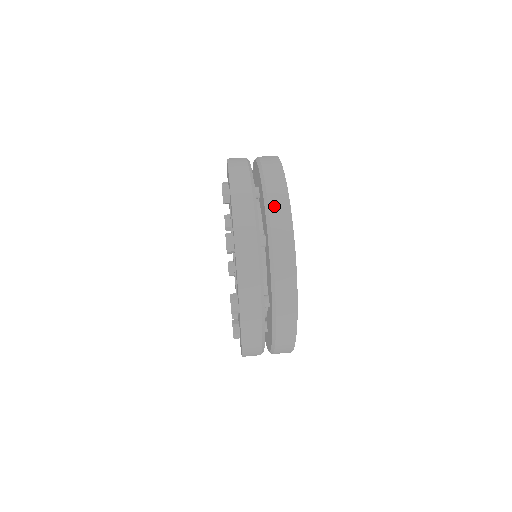
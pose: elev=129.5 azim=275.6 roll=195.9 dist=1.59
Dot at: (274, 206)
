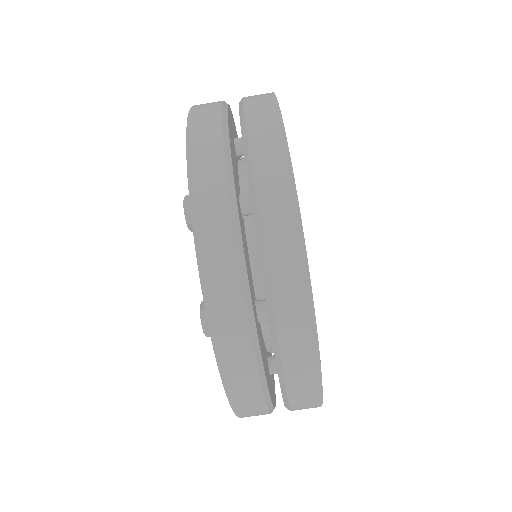
Dot at: (297, 403)
